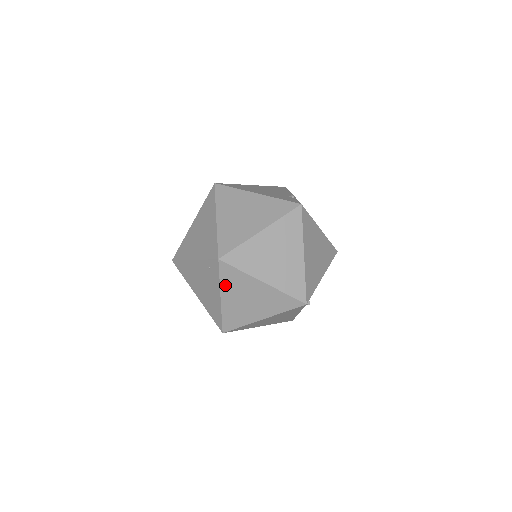
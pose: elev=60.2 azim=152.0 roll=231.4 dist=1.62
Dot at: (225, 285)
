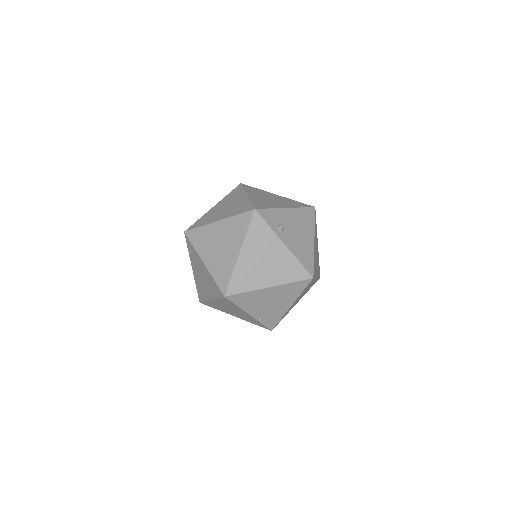
Dot at: (199, 248)
